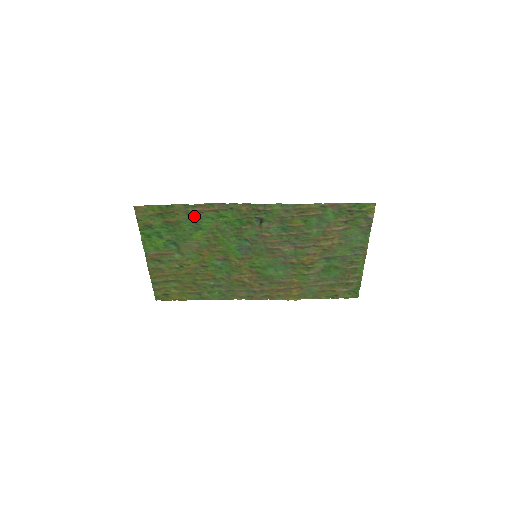
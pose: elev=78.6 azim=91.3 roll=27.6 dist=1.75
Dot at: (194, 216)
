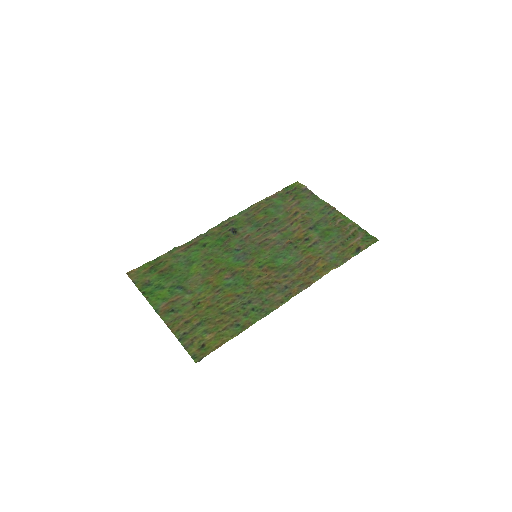
Dot at: (181, 256)
